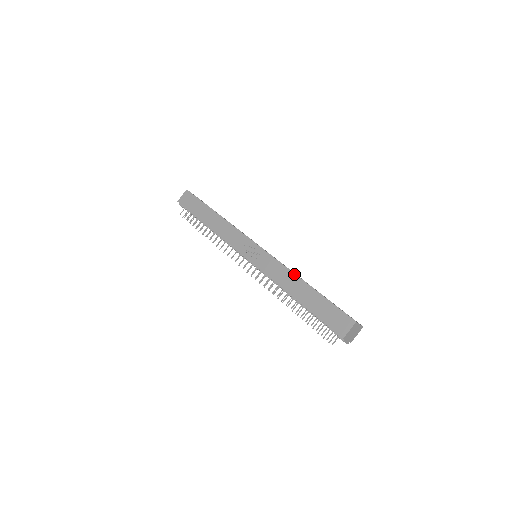
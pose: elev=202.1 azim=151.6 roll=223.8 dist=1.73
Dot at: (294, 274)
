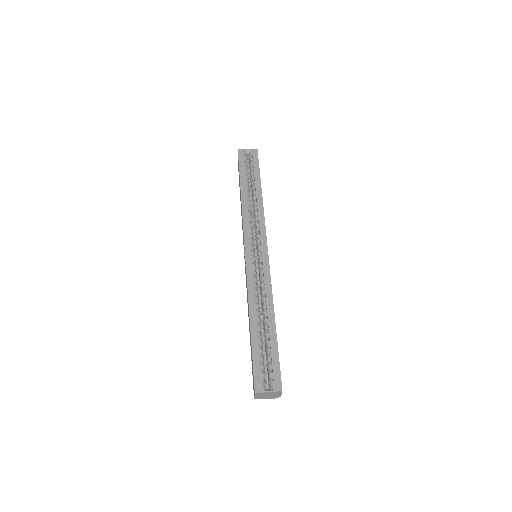
Dot at: (248, 305)
